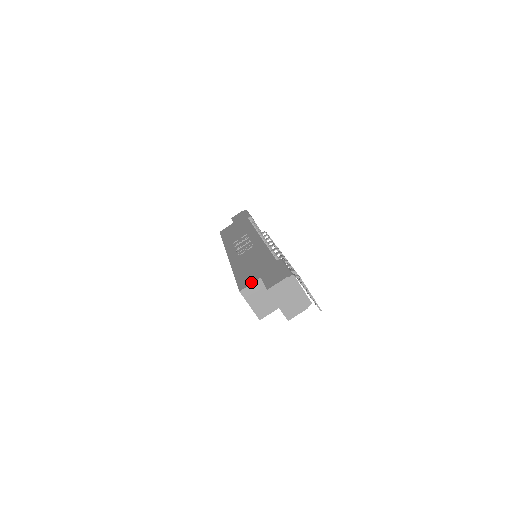
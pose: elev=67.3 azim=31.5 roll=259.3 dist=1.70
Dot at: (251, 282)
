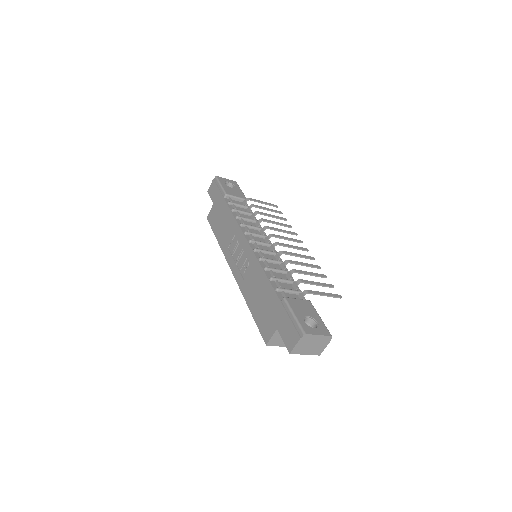
Dot at: (271, 334)
